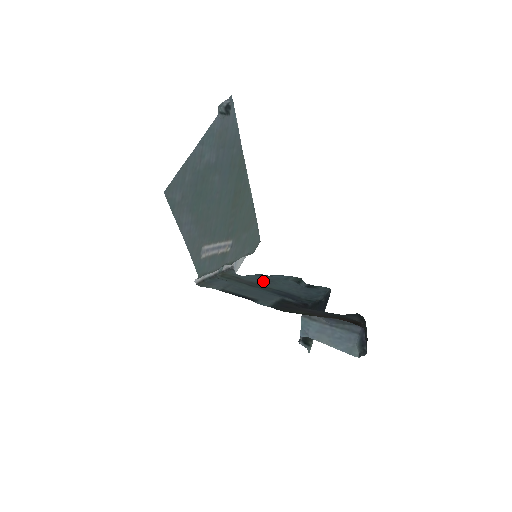
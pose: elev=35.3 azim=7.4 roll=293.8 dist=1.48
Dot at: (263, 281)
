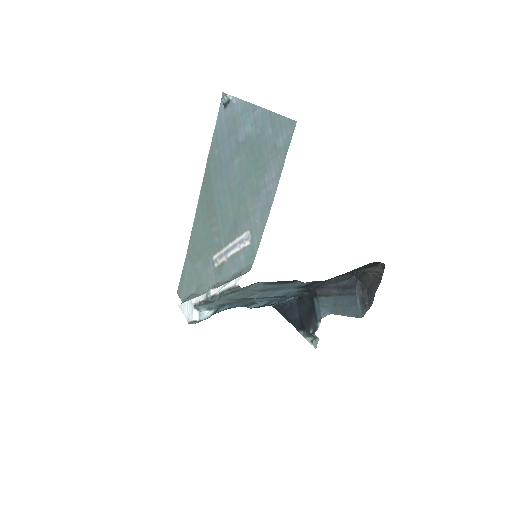
Dot at: occluded
